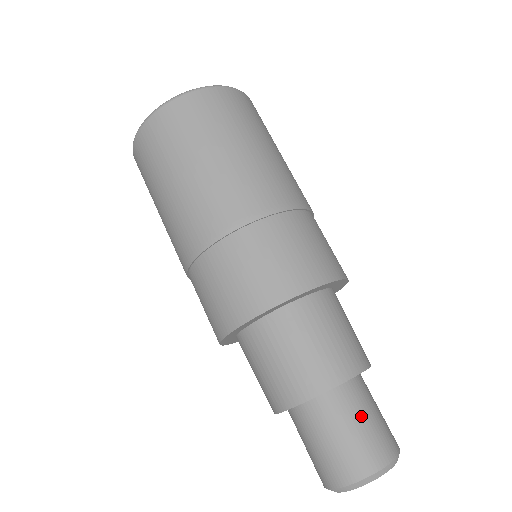
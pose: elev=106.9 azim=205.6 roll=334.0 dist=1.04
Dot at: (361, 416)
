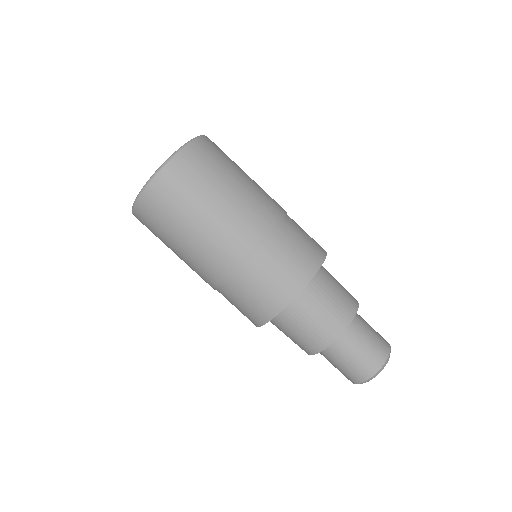
Dot at: (354, 350)
